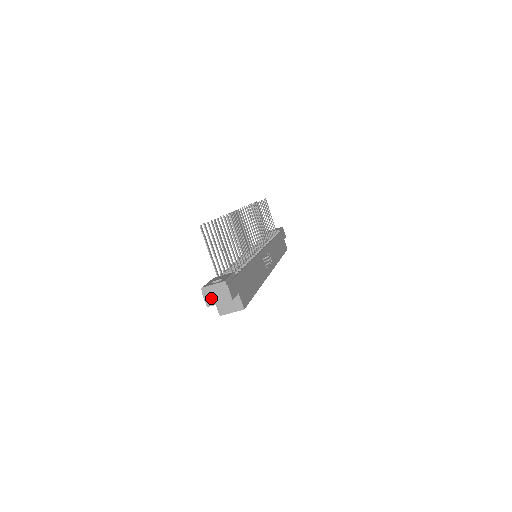
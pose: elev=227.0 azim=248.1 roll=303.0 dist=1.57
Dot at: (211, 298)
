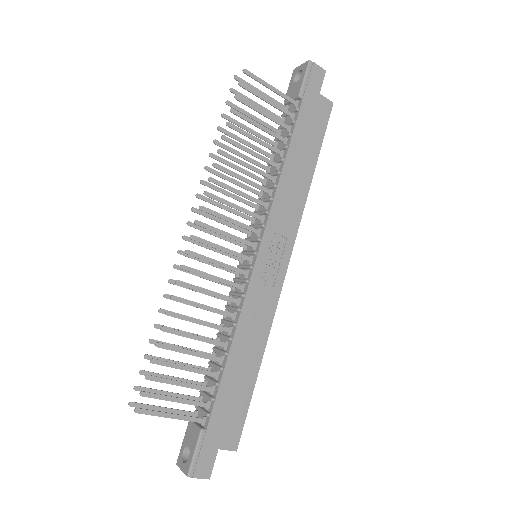
Dot at: occluded
